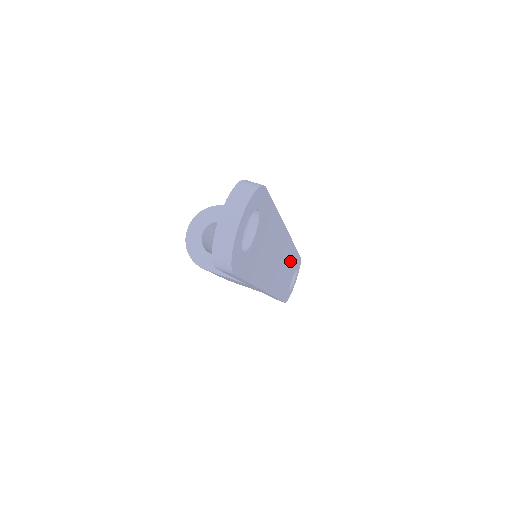
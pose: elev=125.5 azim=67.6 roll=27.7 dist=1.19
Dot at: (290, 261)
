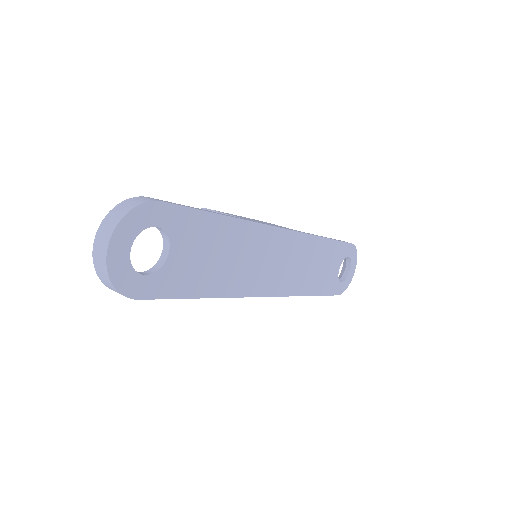
Dot at: (316, 253)
